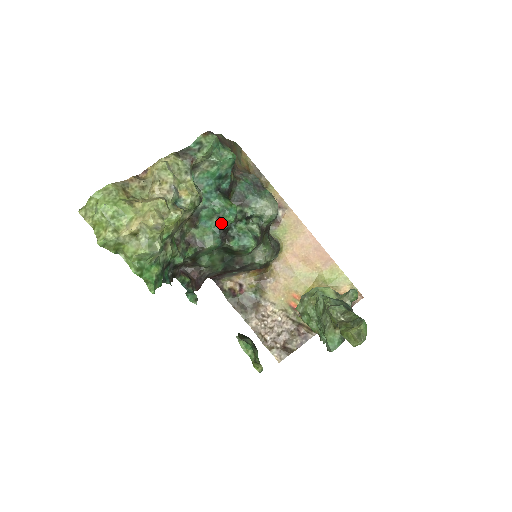
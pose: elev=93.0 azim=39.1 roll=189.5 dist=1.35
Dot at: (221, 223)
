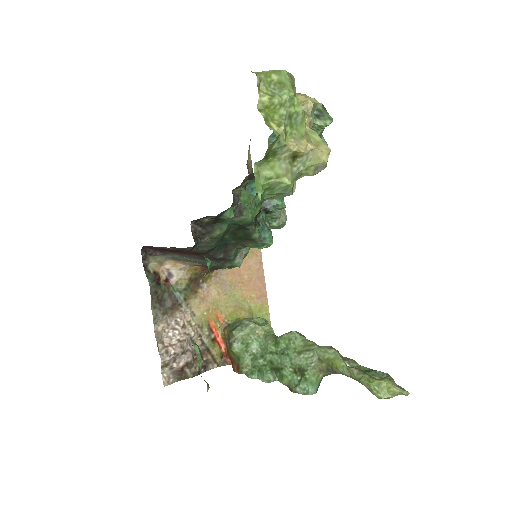
Dot at: (267, 201)
